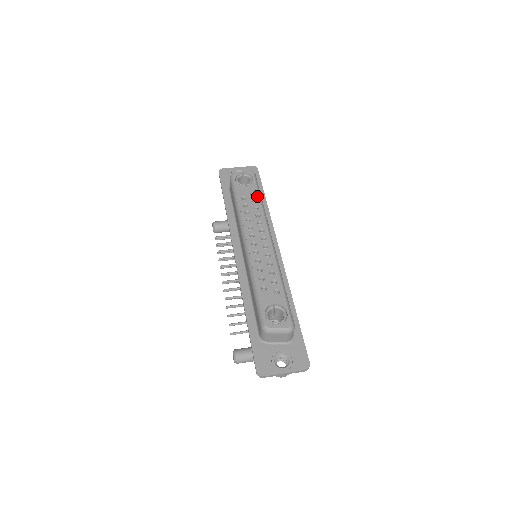
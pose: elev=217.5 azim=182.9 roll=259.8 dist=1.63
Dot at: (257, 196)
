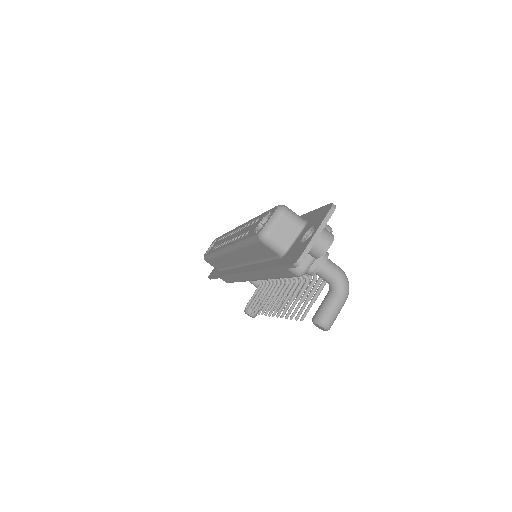
Dot at: (222, 236)
